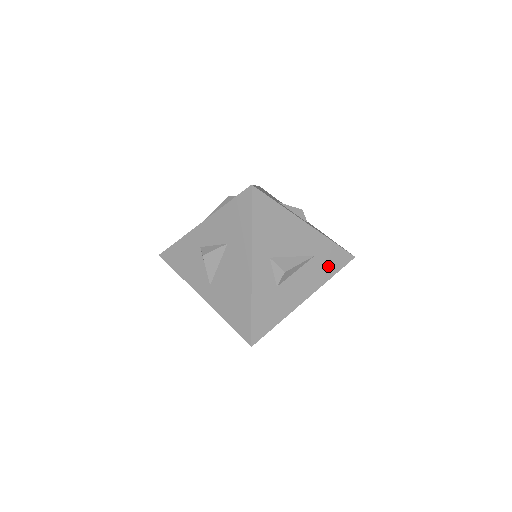
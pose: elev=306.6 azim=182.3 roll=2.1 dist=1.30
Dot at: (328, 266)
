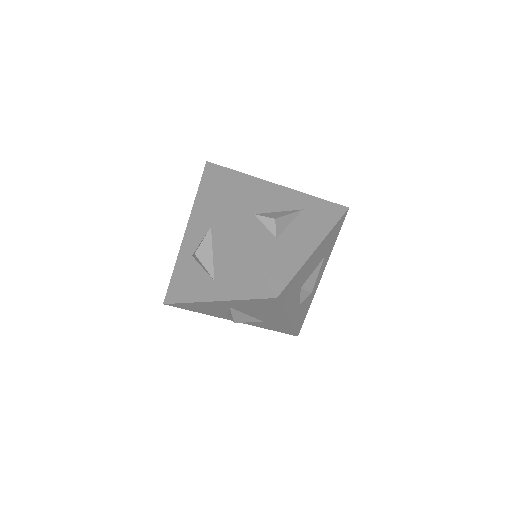
Dot at: (324, 217)
